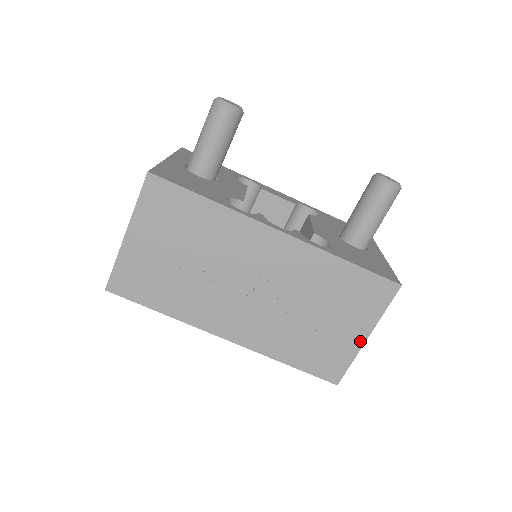
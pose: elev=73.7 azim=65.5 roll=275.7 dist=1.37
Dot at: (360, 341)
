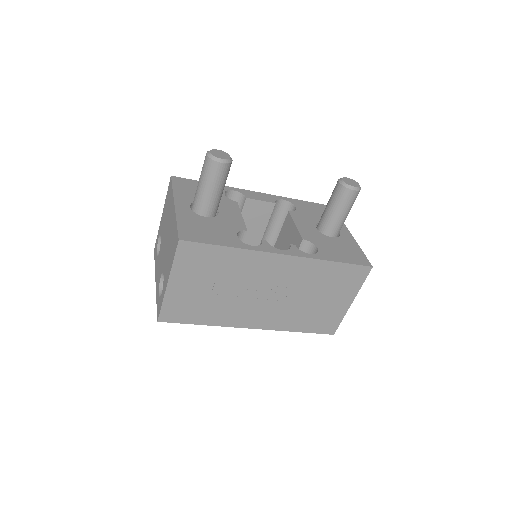
Dot at: (347, 306)
